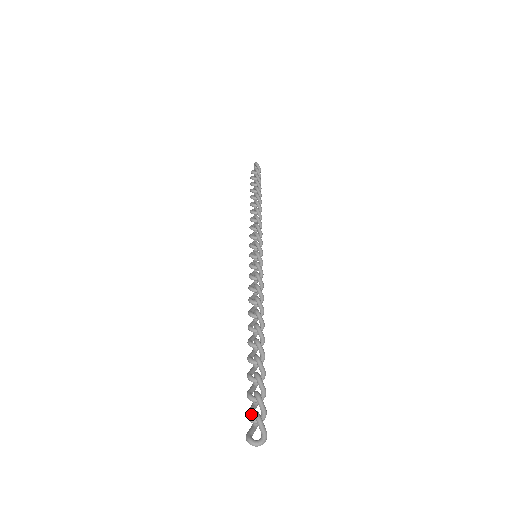
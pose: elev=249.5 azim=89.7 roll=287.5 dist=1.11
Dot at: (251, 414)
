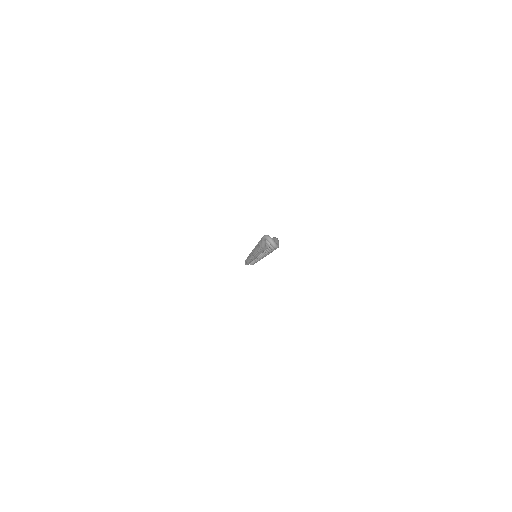
Dot at: (266, 240)
